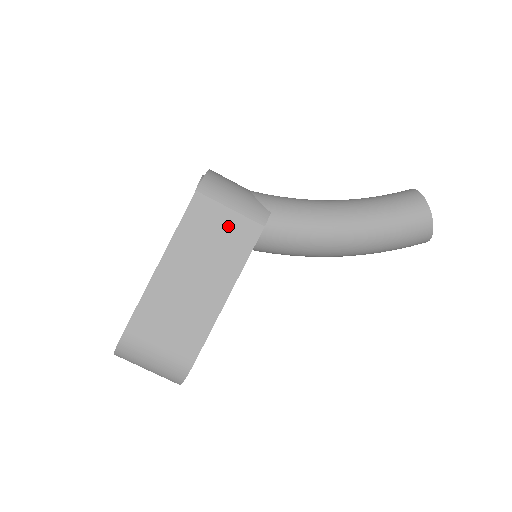
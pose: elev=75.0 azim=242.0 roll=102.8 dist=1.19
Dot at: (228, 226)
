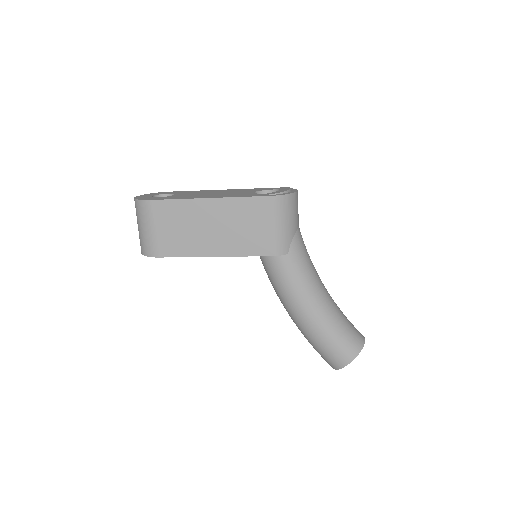
Dot at: (261, 231)
